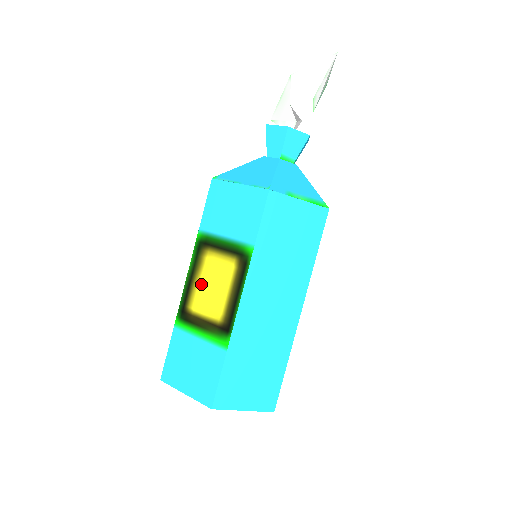
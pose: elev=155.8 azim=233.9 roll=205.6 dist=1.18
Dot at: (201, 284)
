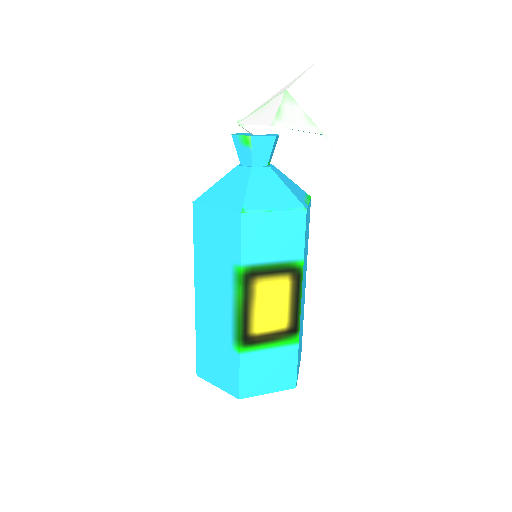
Dot at: (259, 309)
